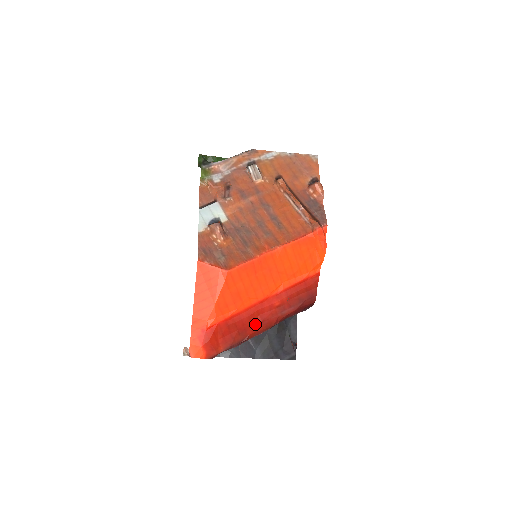
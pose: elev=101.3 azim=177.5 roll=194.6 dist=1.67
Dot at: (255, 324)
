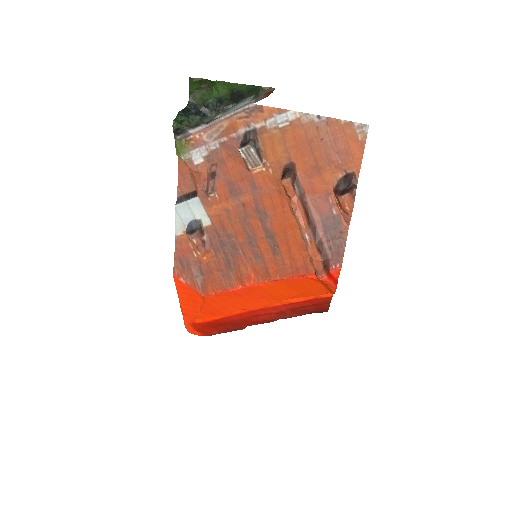
Dot at: (251, 322)
